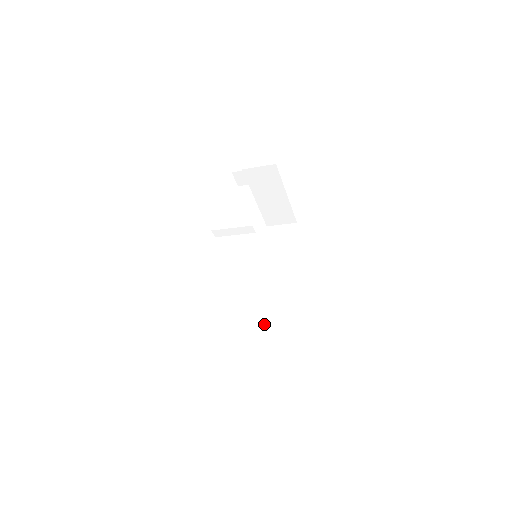
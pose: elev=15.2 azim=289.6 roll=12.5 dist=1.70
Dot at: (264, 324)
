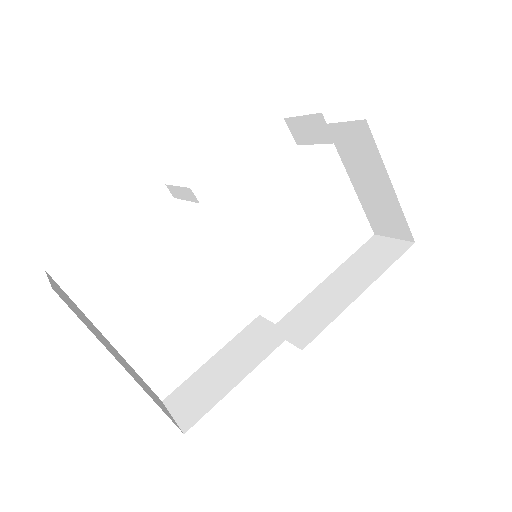
Dot at: (229, 366)
